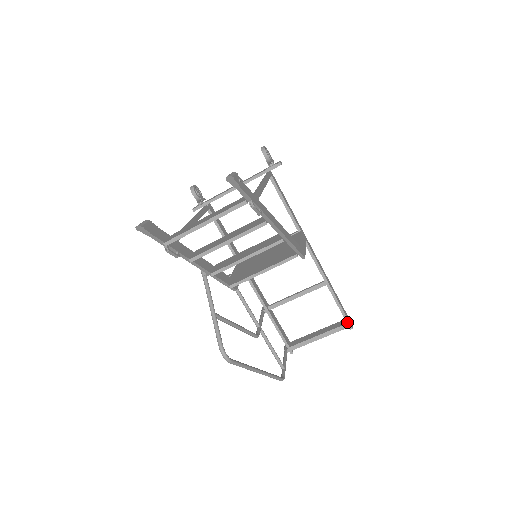
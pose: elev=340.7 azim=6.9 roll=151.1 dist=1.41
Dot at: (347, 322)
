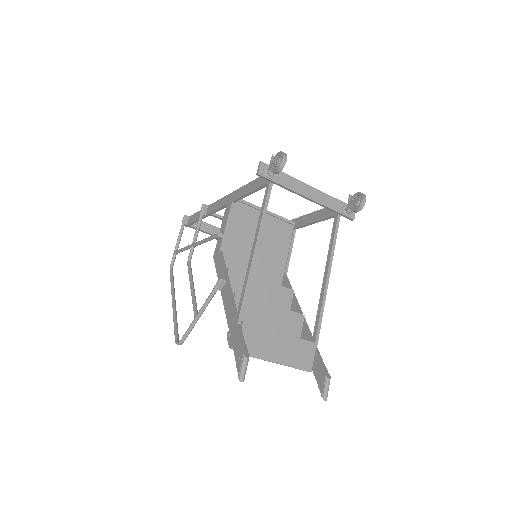
Dot at: occluded
